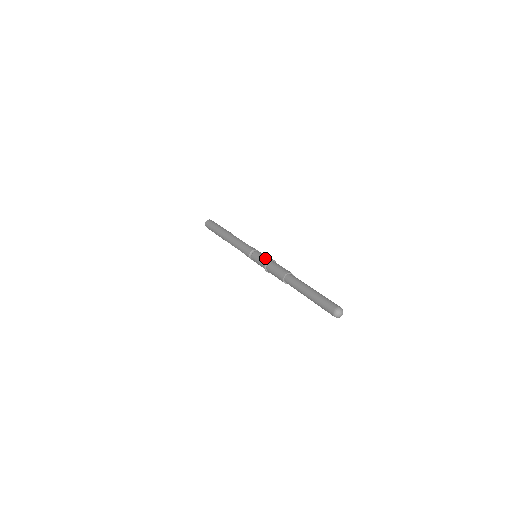
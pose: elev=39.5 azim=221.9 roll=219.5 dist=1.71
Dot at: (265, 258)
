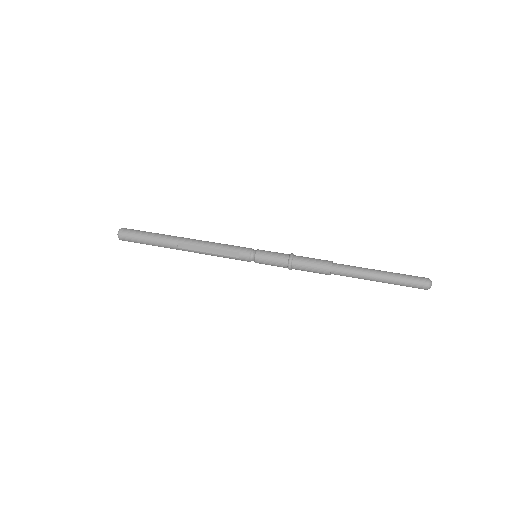
Dot at: (283, 253)
